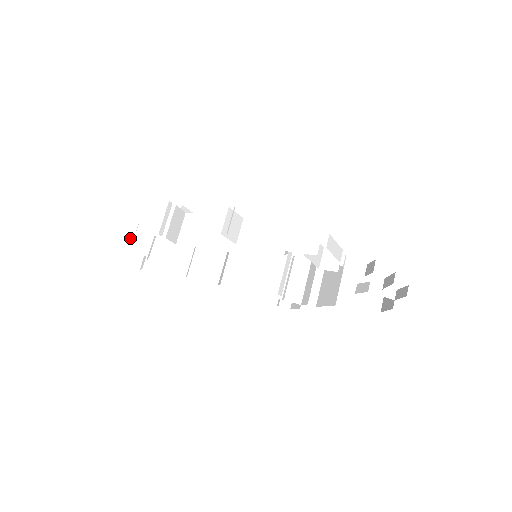
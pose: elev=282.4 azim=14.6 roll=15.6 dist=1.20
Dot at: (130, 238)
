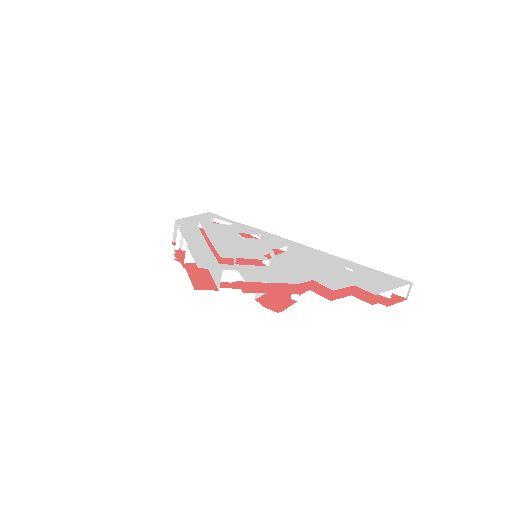
Dot at: occluded
